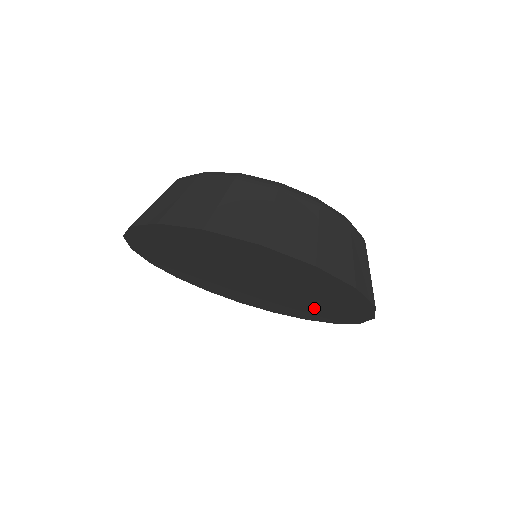
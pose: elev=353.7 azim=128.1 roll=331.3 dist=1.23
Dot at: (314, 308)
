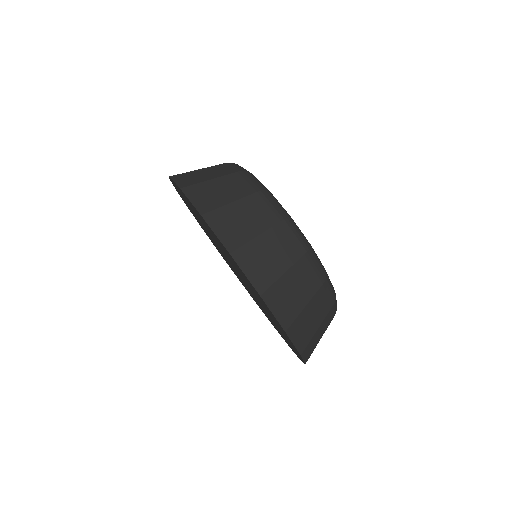
Dot at: occluded
